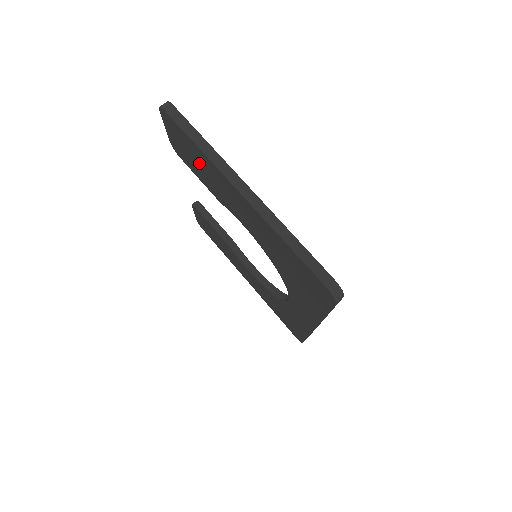
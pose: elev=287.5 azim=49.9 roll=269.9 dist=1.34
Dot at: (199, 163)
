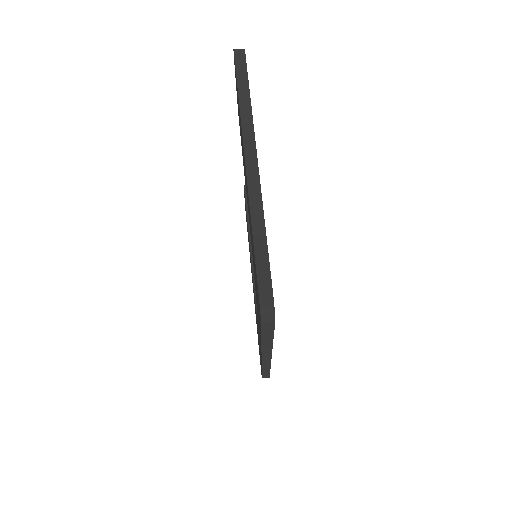
Dot at: occluded
